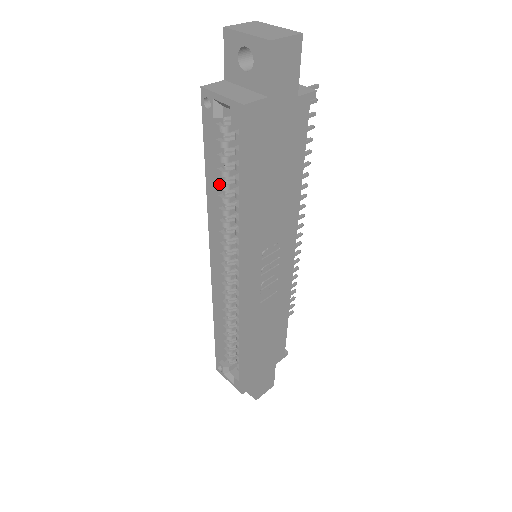
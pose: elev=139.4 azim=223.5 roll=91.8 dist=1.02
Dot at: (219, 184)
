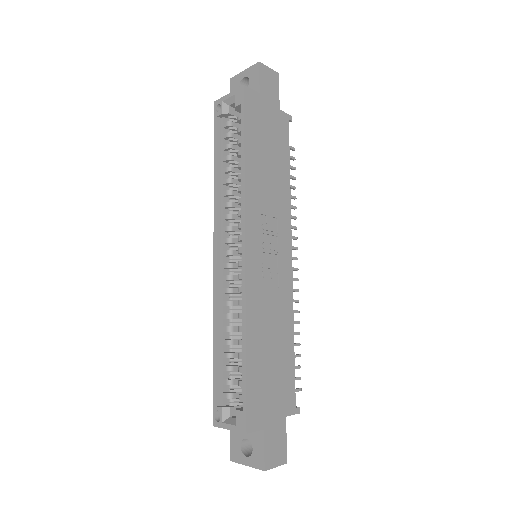
Dot at: (224, 169)
